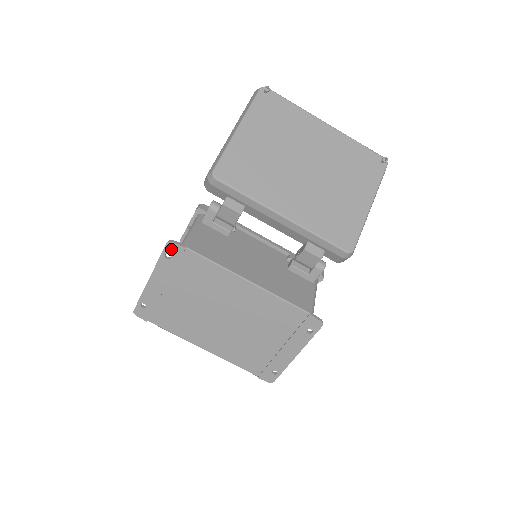
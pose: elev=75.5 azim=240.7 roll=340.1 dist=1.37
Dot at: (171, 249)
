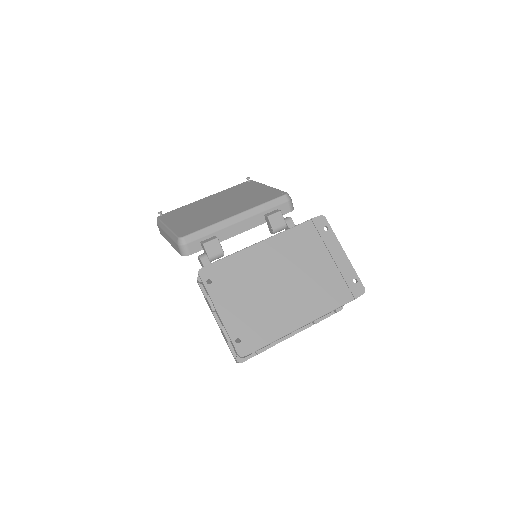
Dot at: (205, 274)
